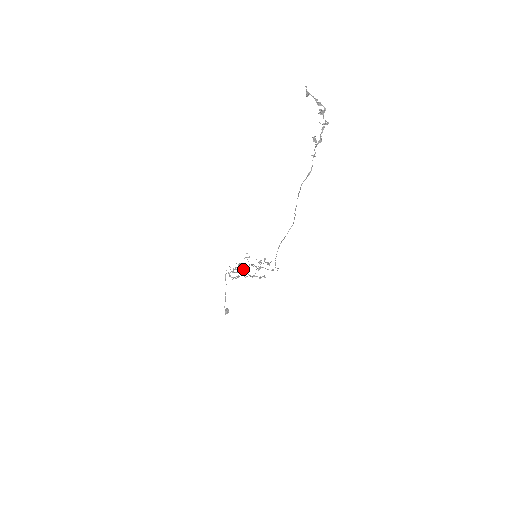
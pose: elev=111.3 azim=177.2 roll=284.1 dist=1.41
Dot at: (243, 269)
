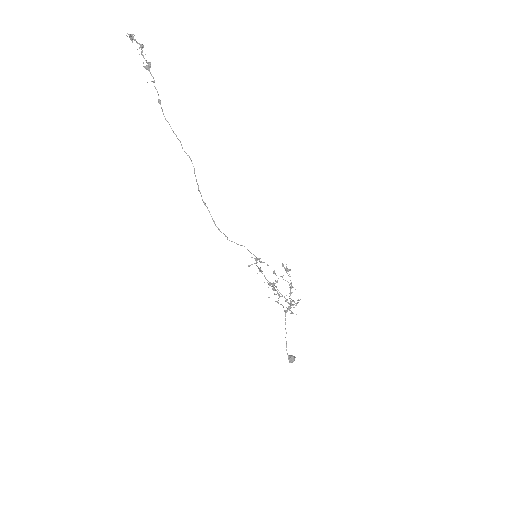
Dot at: occluded
